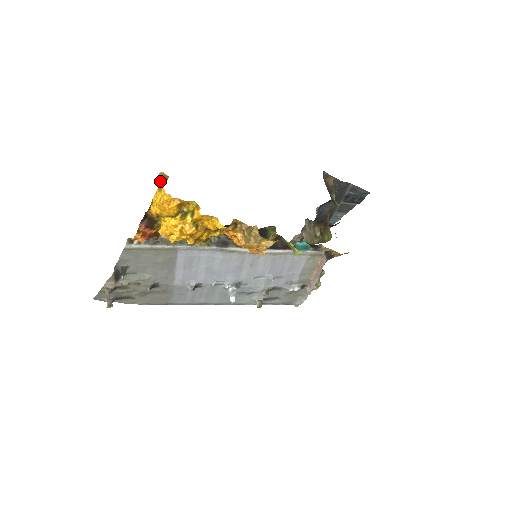
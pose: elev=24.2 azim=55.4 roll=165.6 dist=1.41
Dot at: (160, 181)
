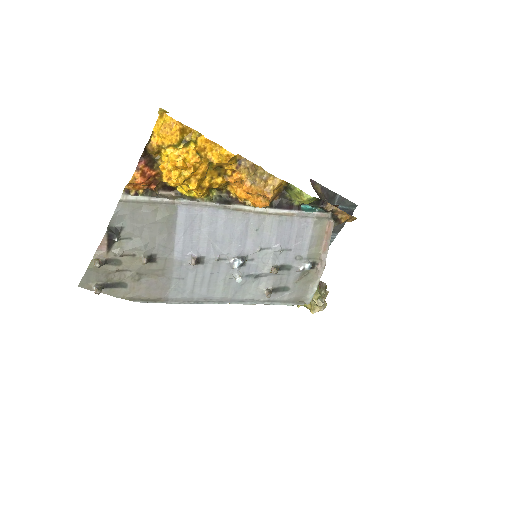
Dot at: (160, 113)
